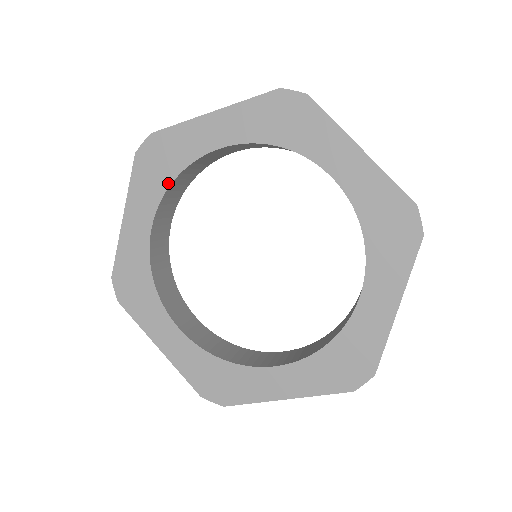
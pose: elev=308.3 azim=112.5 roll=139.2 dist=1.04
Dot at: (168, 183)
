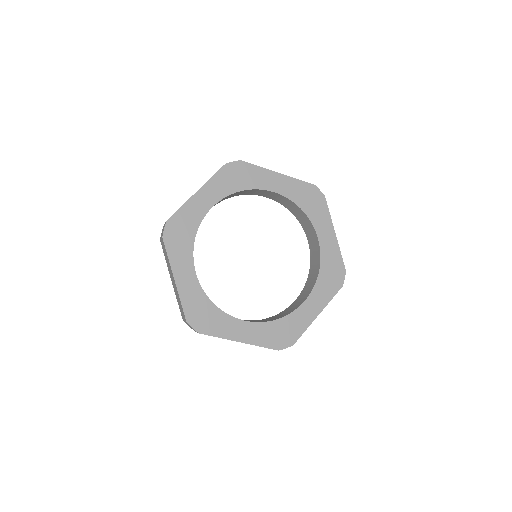
Dot at: (192, 242)
